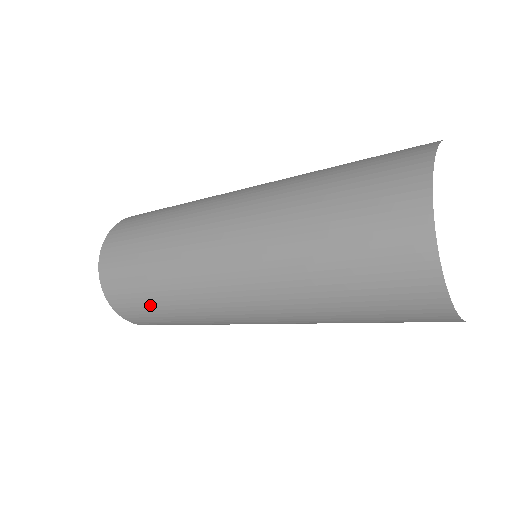
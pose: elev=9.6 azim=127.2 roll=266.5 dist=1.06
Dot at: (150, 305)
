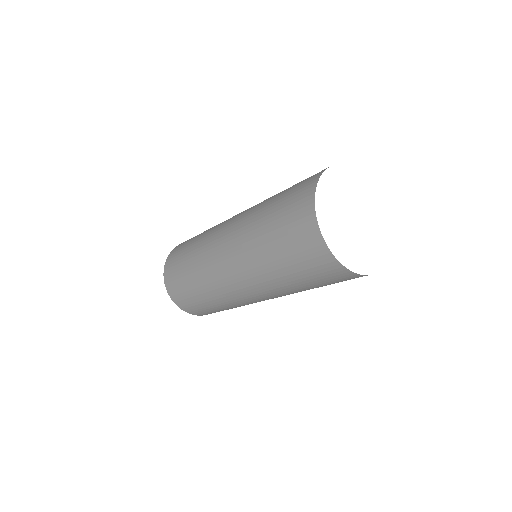
Dot at: (183, 268)
